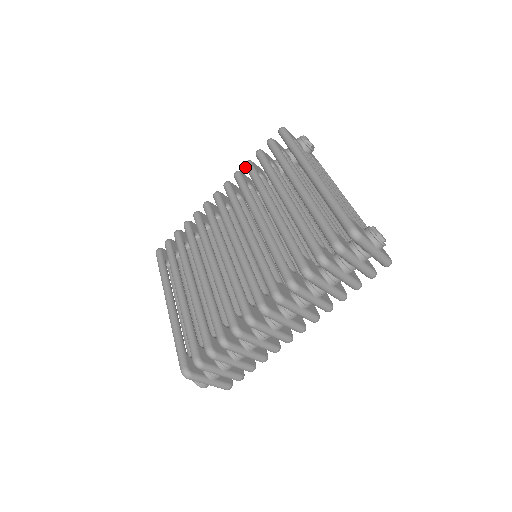
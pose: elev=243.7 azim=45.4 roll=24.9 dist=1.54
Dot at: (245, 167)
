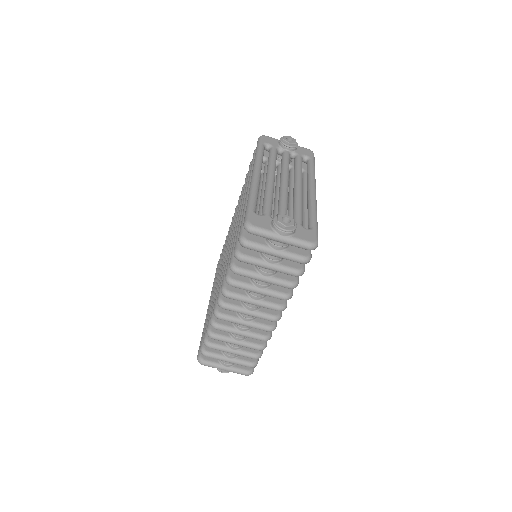
Dot at: occluded
